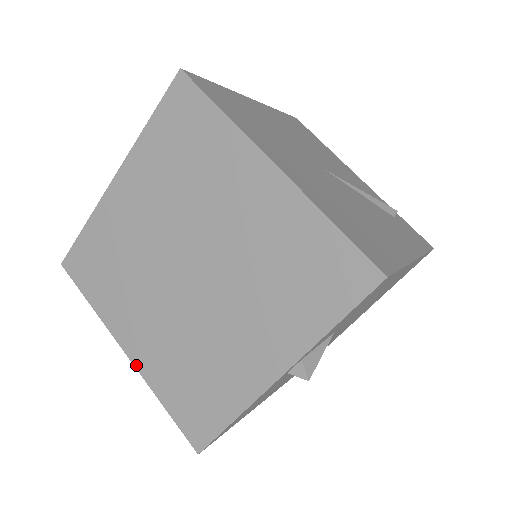
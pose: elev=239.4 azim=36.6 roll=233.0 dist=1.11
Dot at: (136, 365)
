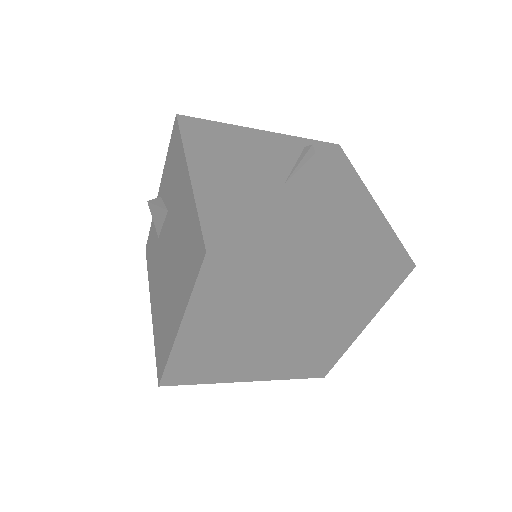
Dot at: (261, 380)
